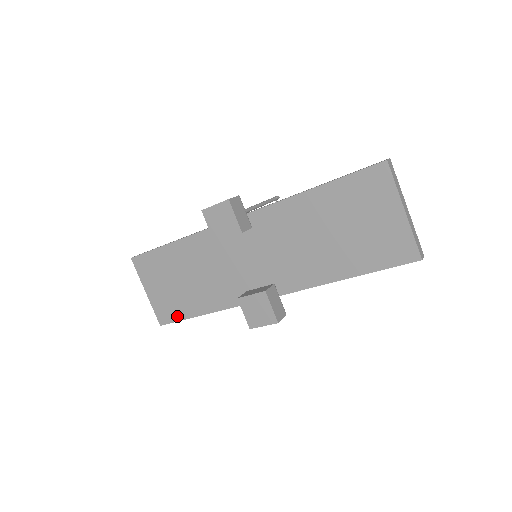
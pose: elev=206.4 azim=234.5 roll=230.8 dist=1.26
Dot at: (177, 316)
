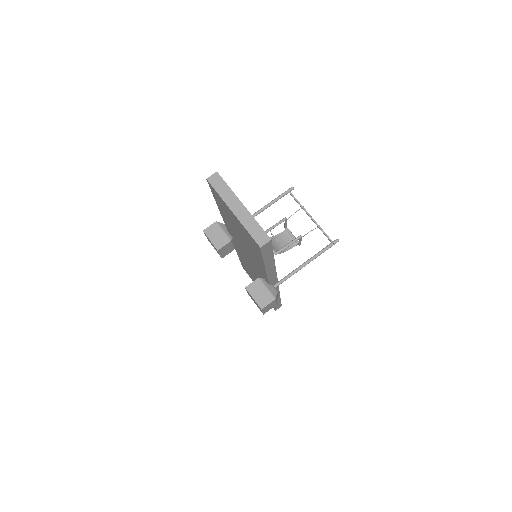
Dot at: occluded
